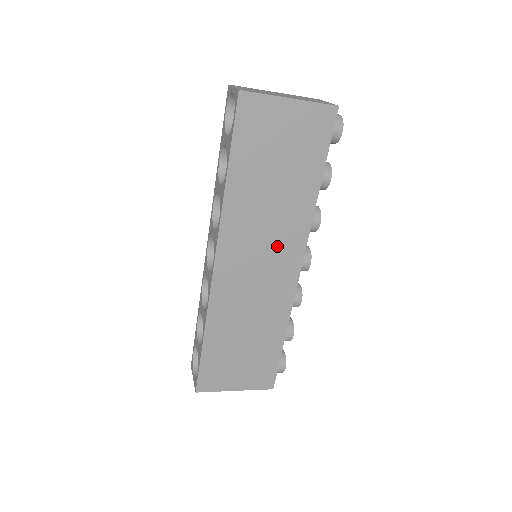
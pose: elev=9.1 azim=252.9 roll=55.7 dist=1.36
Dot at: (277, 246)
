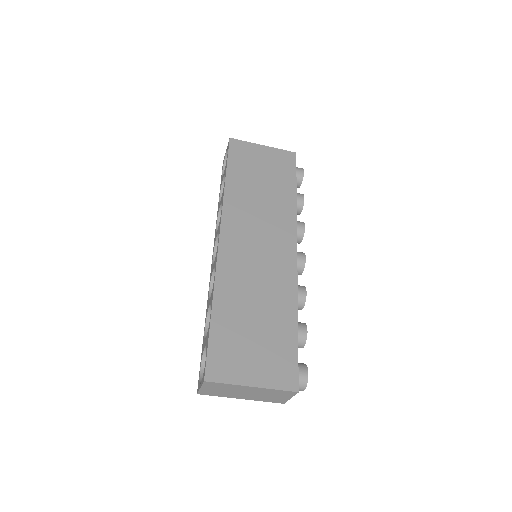
Dot at: (272, 232)
